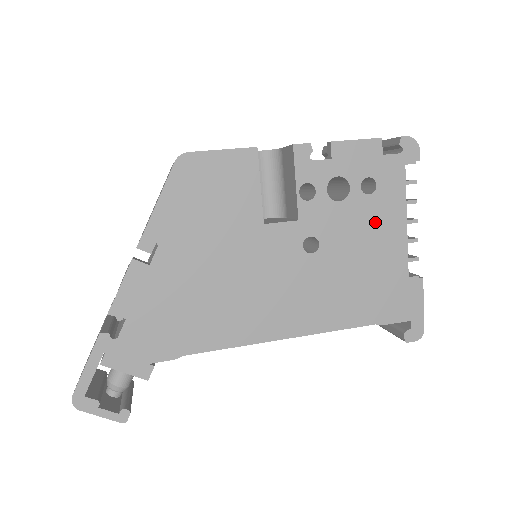
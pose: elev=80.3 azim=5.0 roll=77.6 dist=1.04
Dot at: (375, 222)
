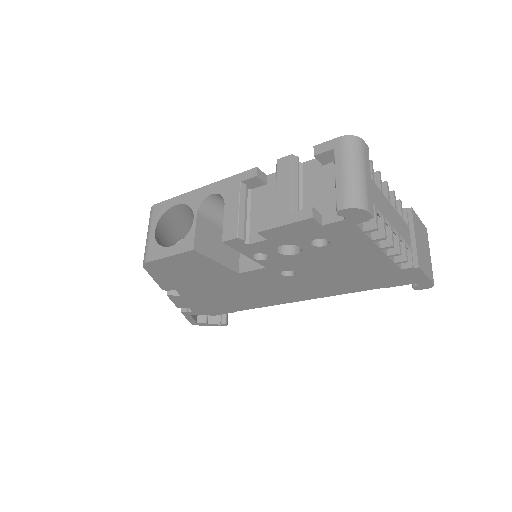
Dot at: (343, 255)
